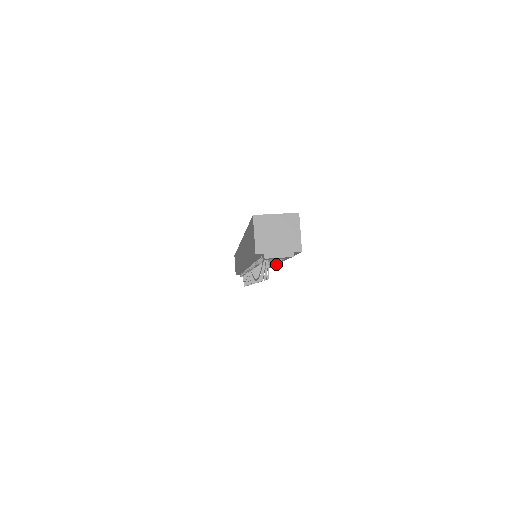
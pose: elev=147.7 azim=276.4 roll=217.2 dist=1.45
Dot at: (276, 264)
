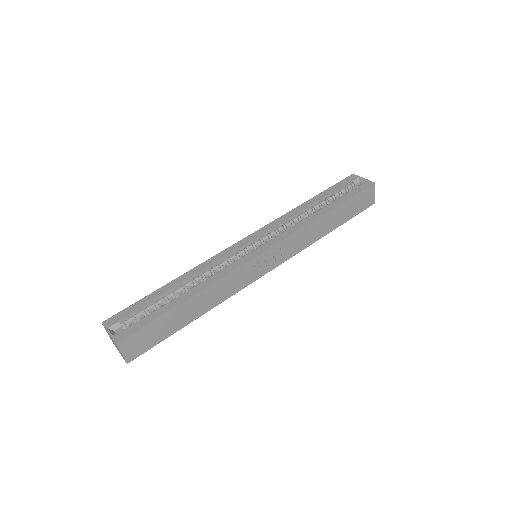
Dot at: occluded
